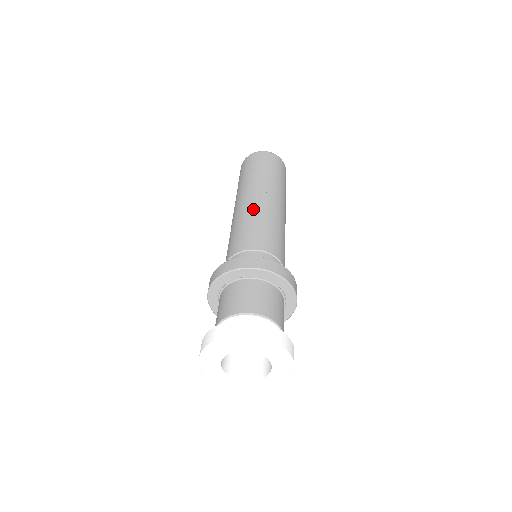
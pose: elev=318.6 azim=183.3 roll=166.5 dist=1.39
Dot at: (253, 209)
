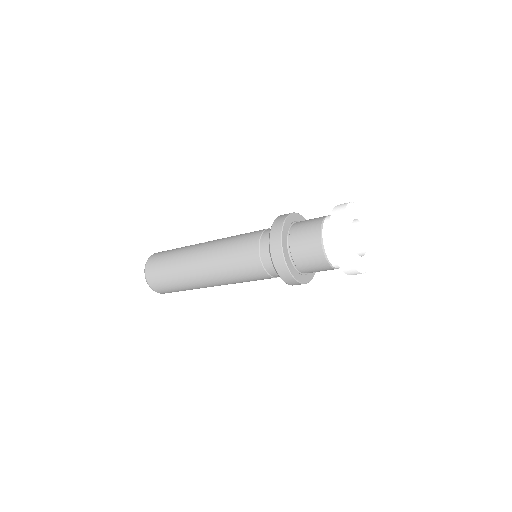
Dot at: (221, 239)
